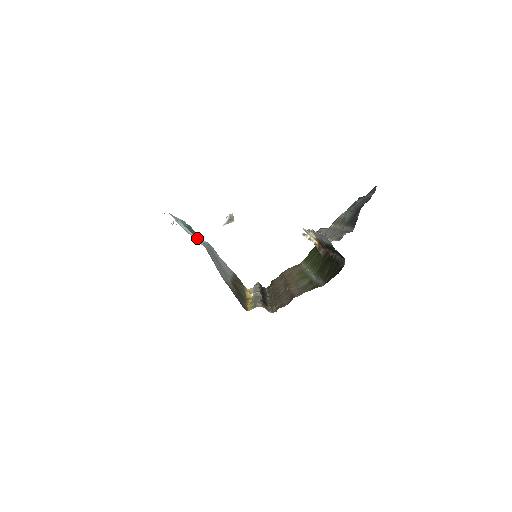
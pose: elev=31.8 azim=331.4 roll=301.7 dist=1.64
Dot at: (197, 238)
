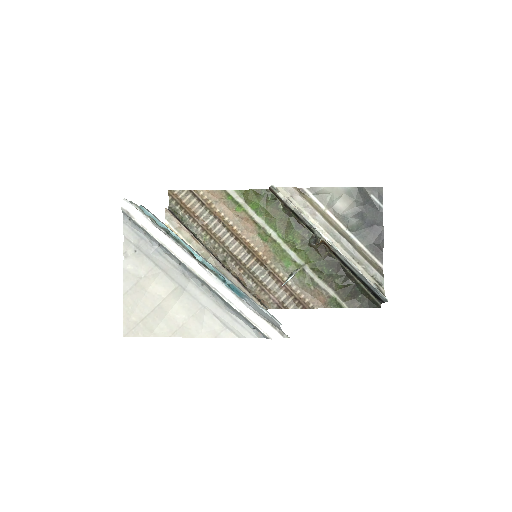
Dot at: (246, 296)
